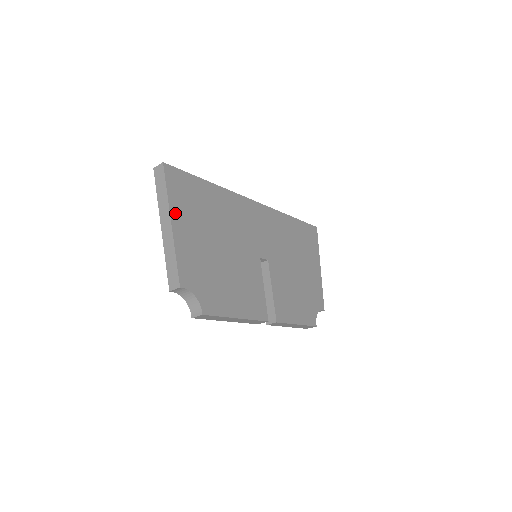
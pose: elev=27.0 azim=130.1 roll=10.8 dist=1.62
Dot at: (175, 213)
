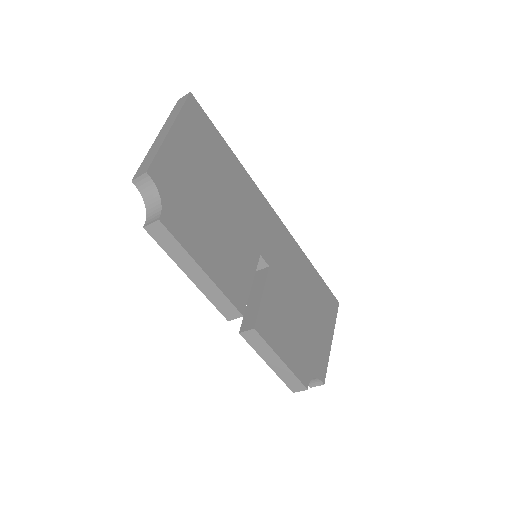
Dot at: (180, 127)
